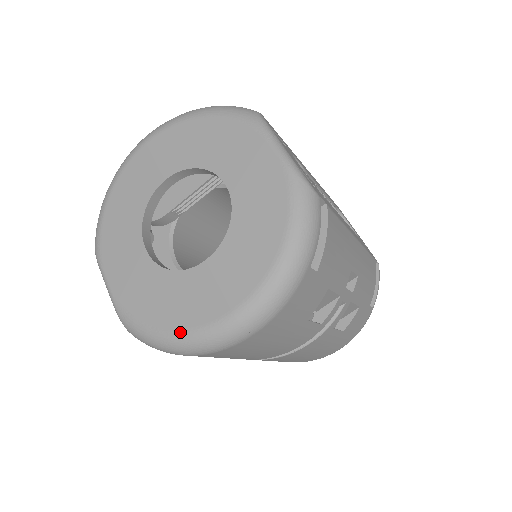
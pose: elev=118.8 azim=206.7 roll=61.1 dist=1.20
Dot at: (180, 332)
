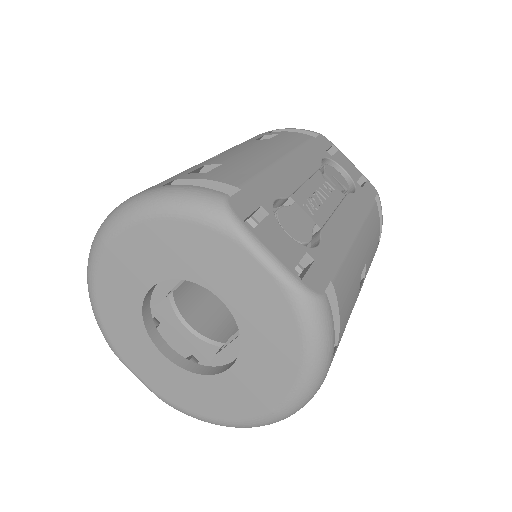
Dot at: (229, 422)
